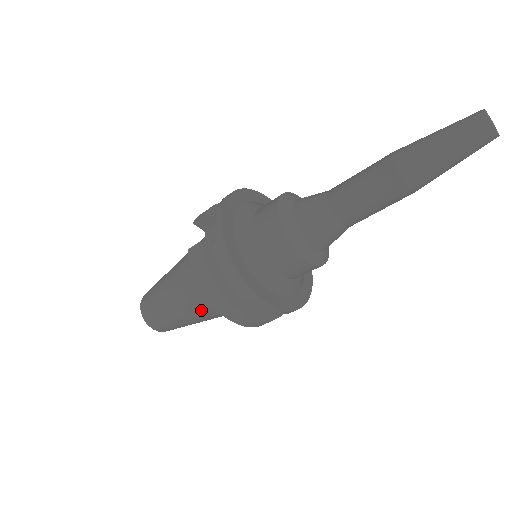
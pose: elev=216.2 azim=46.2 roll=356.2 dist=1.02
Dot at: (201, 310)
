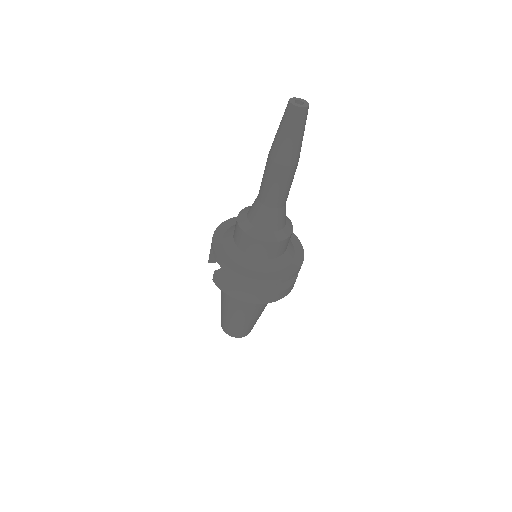
Dot at: (249, 308)
